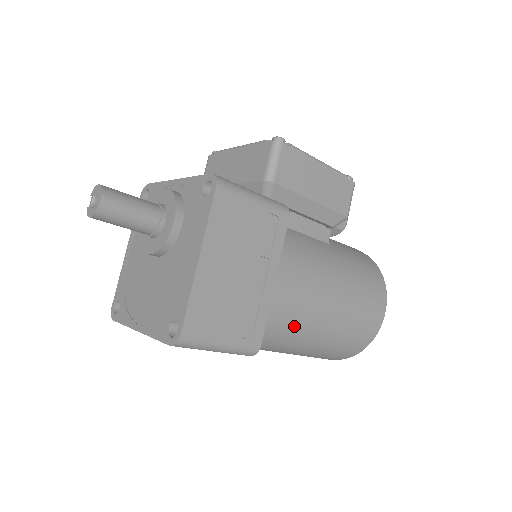
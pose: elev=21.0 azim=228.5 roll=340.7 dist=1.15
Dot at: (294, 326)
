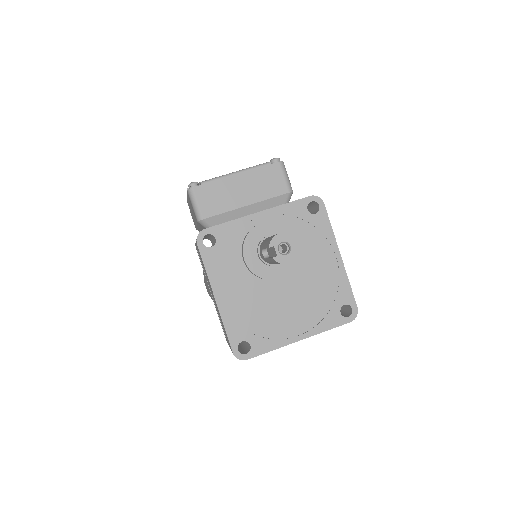
Dot at: occluded
